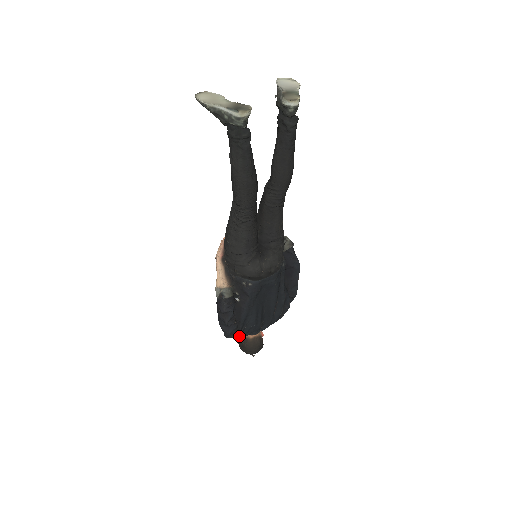
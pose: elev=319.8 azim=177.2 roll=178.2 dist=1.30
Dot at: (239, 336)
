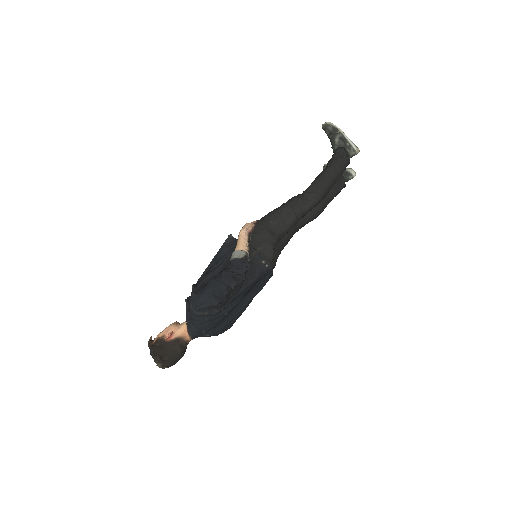
Dot at: (208, 317)
